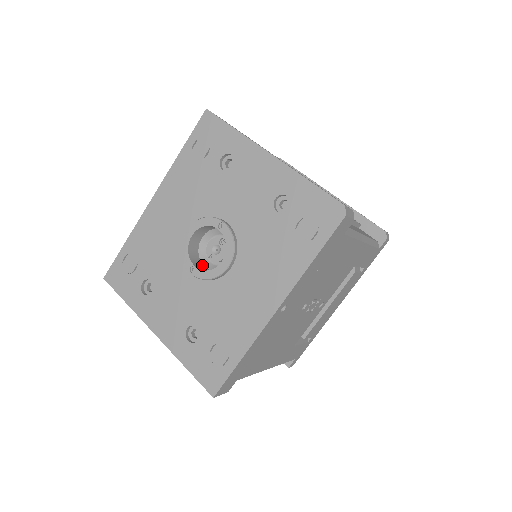
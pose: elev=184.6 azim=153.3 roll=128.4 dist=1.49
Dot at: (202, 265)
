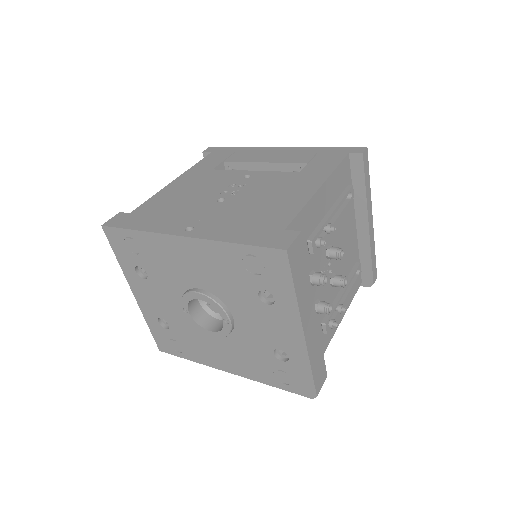
Dot at: (197, 300)
